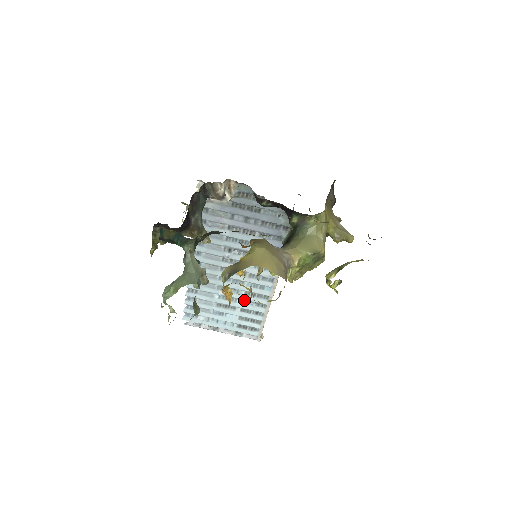
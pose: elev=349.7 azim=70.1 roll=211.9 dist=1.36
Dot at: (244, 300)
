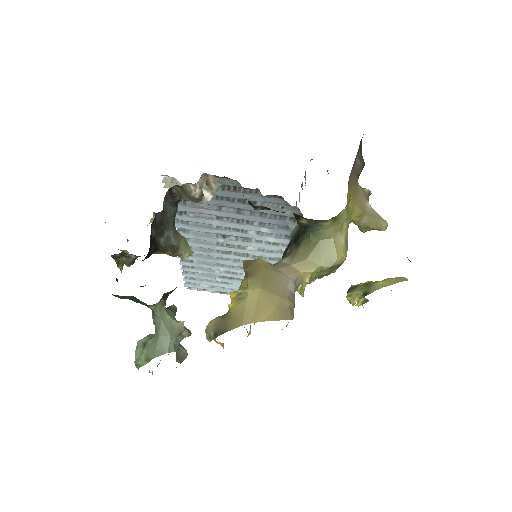
Dot at: occluded
